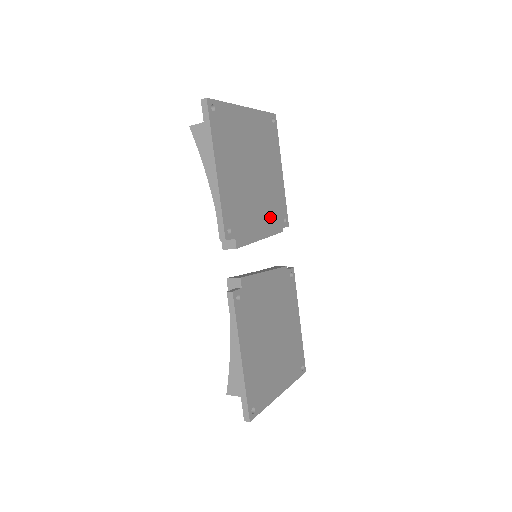
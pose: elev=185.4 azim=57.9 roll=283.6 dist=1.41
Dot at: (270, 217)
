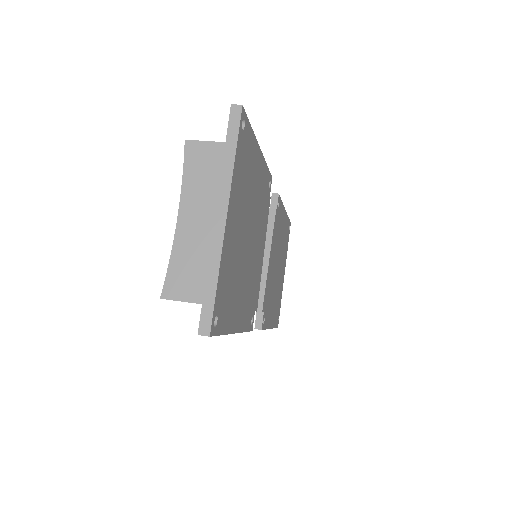
Dot at: (263, 221)
